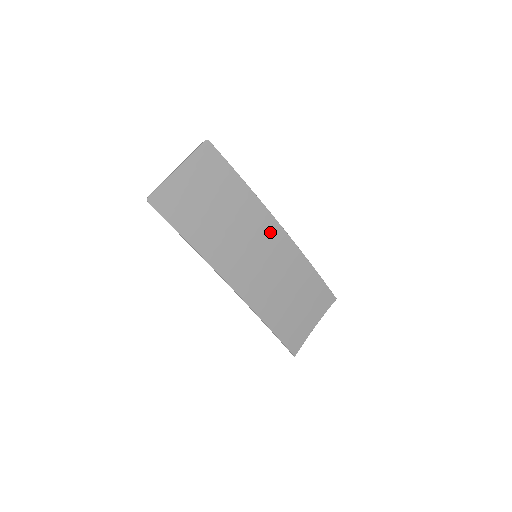
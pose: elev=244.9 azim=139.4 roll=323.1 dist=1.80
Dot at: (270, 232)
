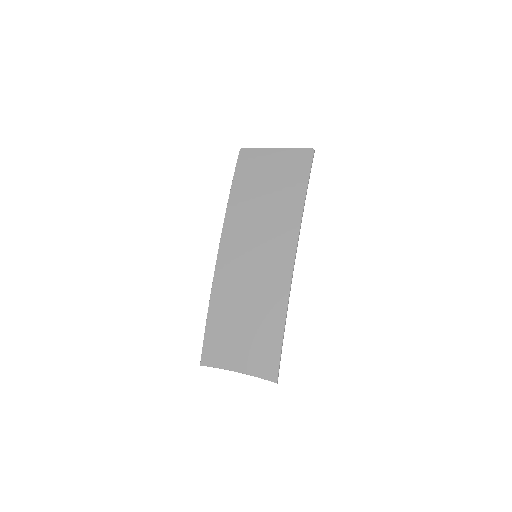
Dot at: (282, 252)
